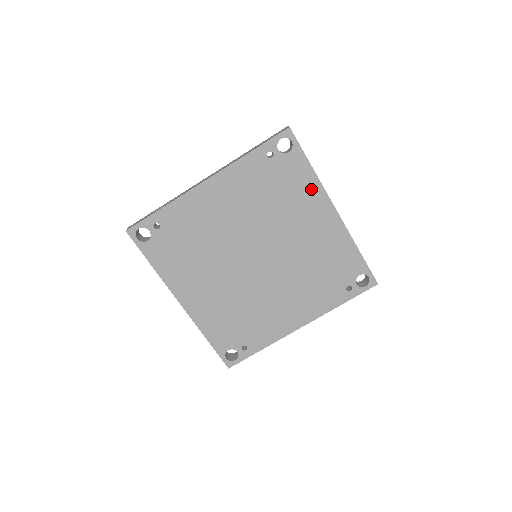
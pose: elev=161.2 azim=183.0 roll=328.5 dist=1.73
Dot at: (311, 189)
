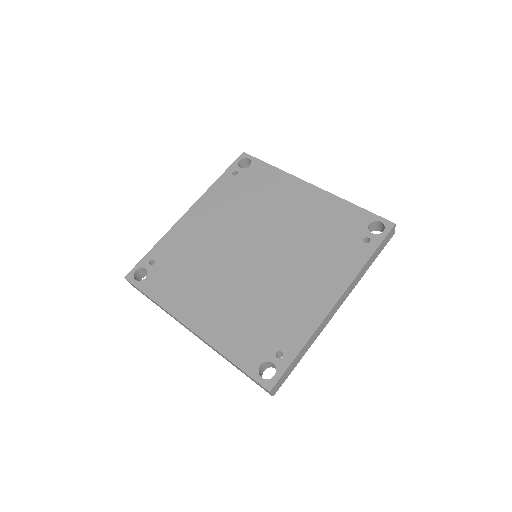
Dot at: (280, 180)
